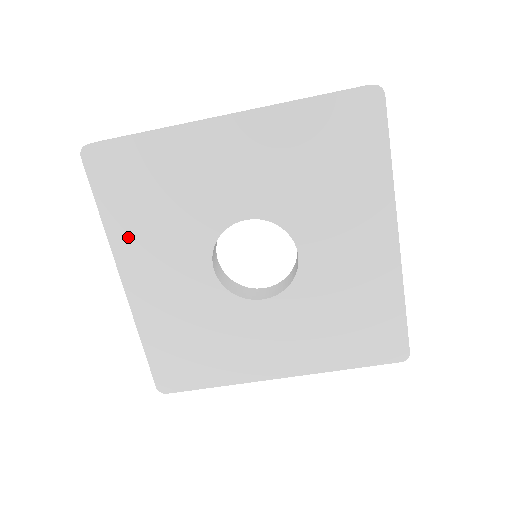
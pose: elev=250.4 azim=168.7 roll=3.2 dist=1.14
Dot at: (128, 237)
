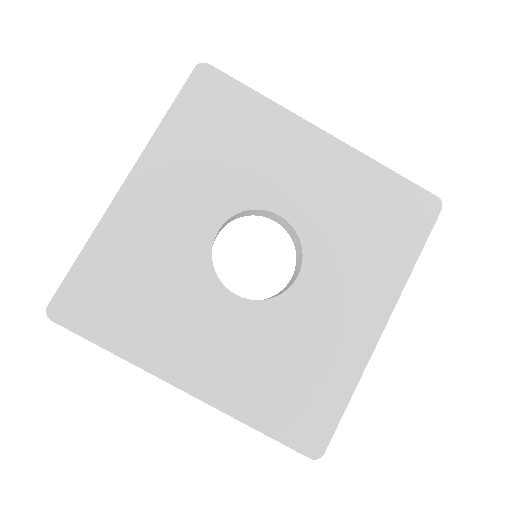
Dot at: (148, 345)
